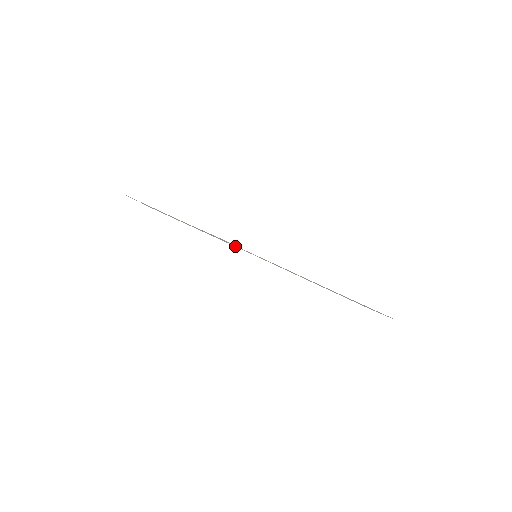
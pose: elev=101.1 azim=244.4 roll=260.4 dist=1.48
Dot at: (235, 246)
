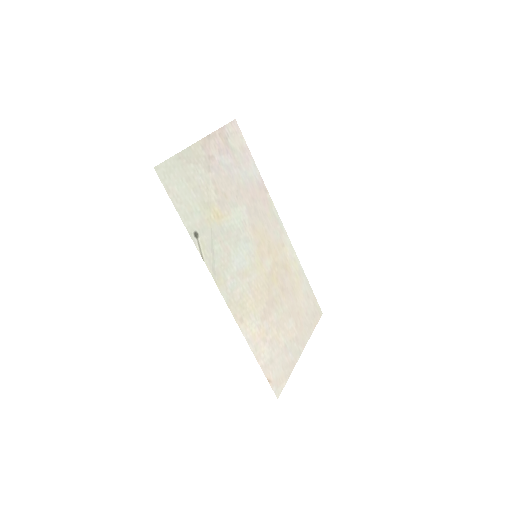
Dot at: (242, 243)
